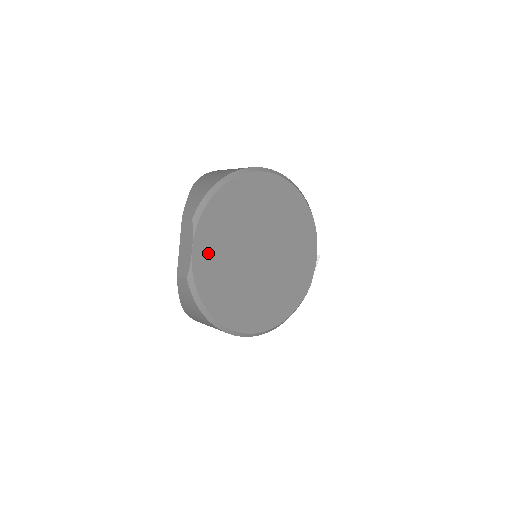
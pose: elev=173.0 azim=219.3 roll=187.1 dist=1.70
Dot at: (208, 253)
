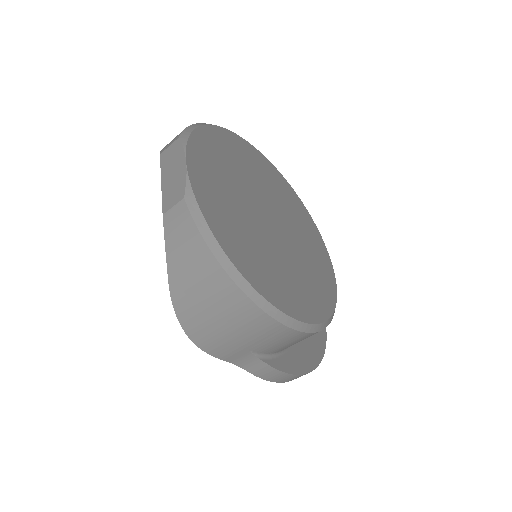
Dot at: (207, 179)
